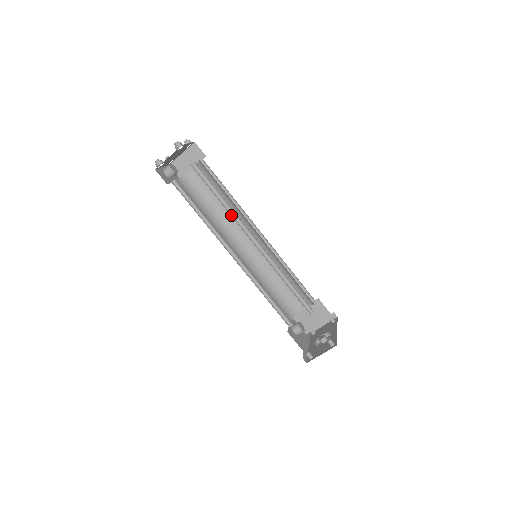
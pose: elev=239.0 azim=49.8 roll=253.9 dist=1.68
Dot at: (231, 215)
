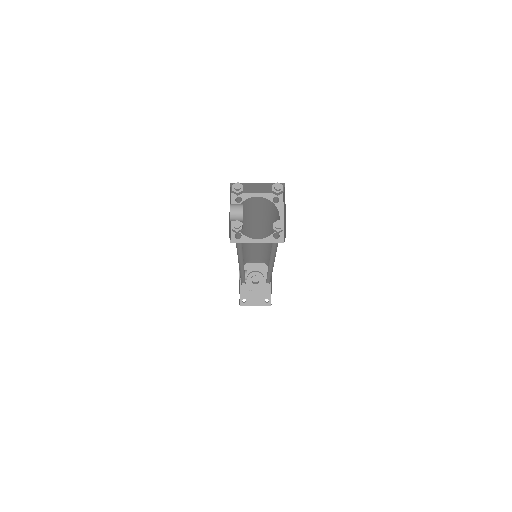
Dot at: occluded
